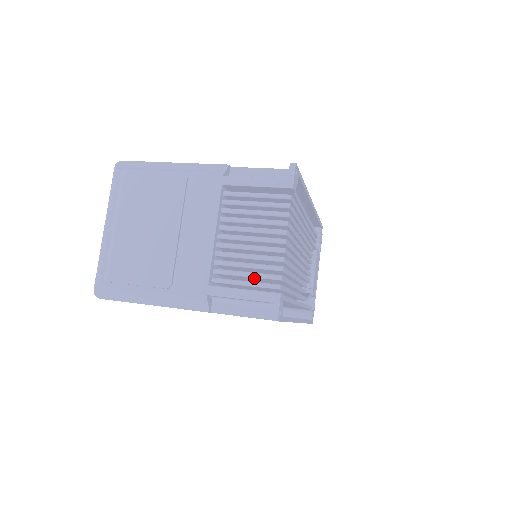
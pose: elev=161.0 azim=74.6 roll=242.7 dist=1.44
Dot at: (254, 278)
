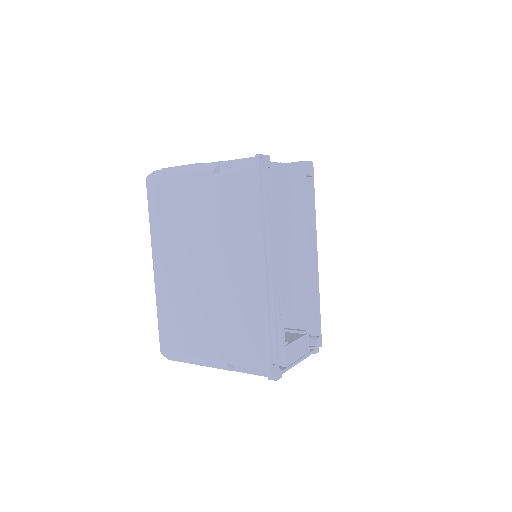
Dot at: occluded
